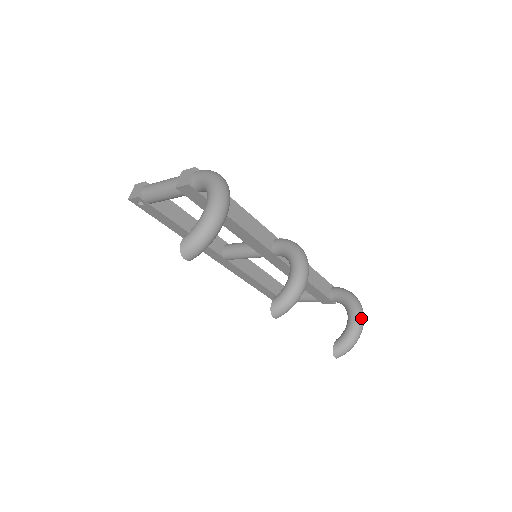
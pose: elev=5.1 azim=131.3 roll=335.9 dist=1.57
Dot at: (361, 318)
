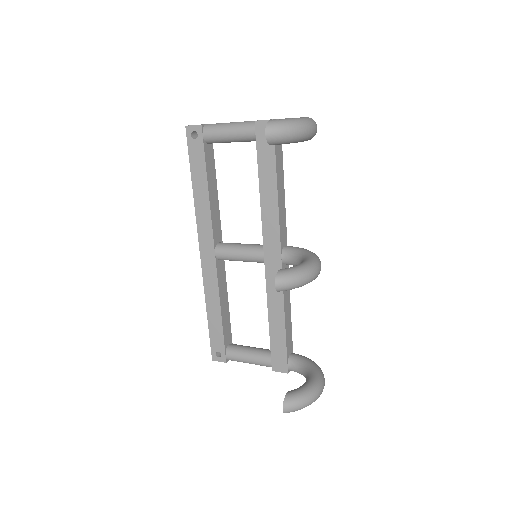
Dot at: (323, 381)
